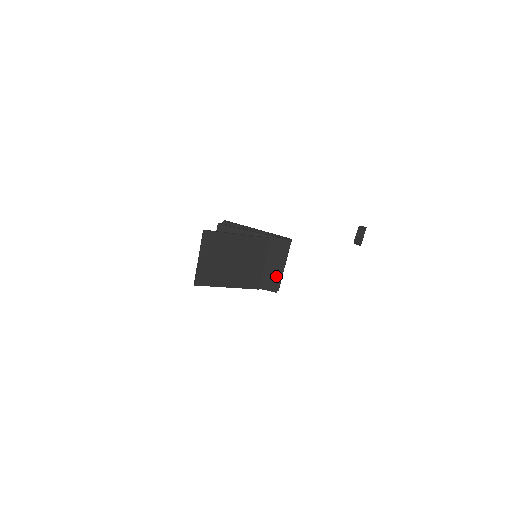
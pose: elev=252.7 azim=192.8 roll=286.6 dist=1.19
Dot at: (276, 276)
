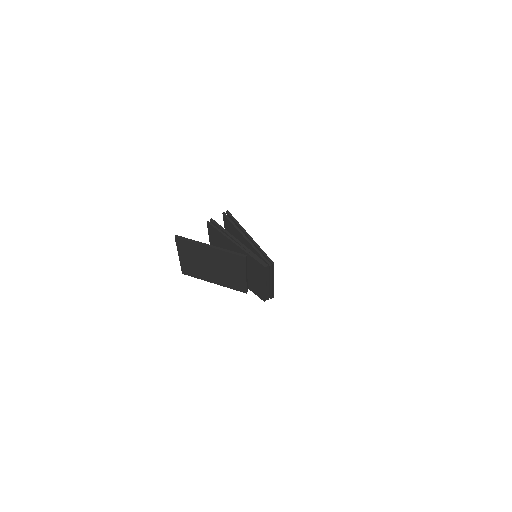
Dot at: (261, 289)
